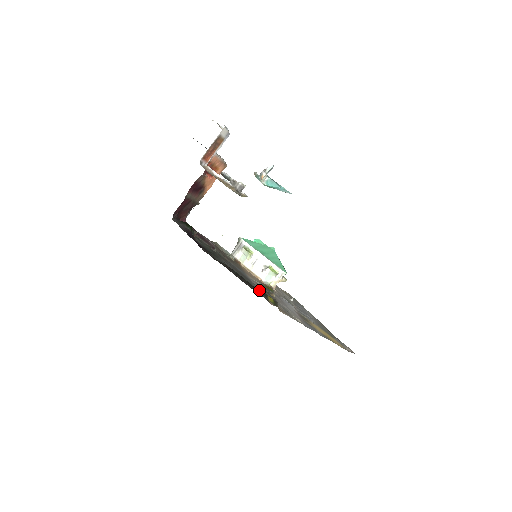
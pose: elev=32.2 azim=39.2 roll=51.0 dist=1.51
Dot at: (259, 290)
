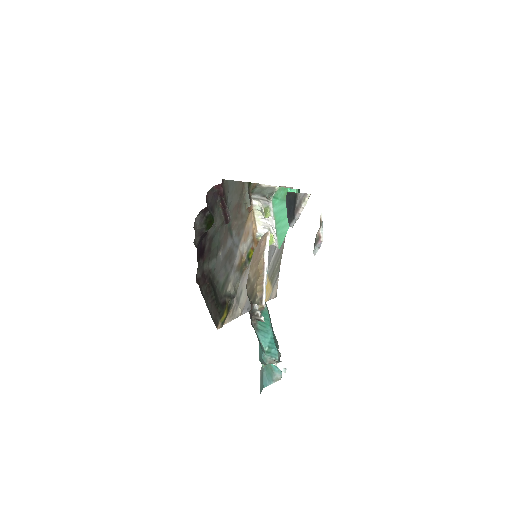
Dot at: (220, 310)
